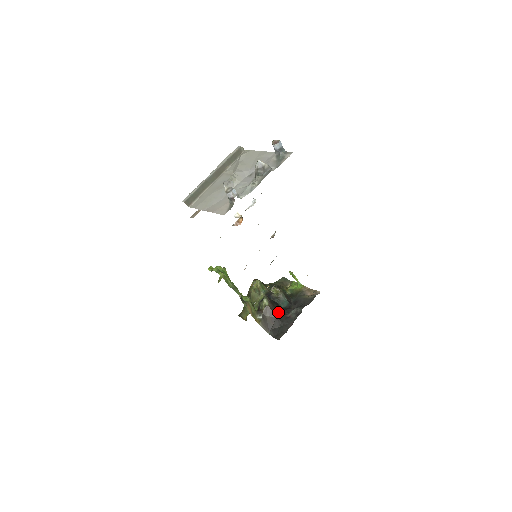
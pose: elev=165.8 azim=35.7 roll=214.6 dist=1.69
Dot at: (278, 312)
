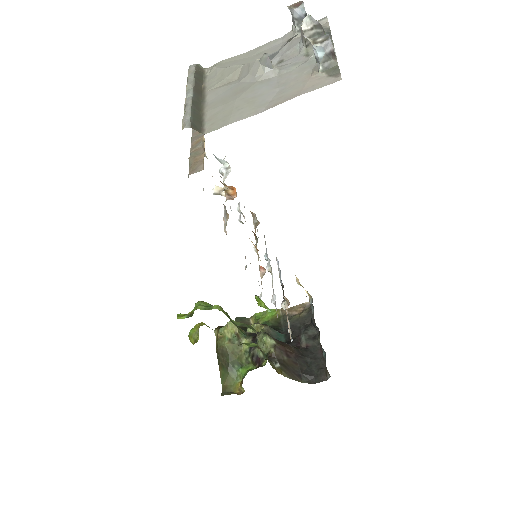
Dot at: (291, 347)
